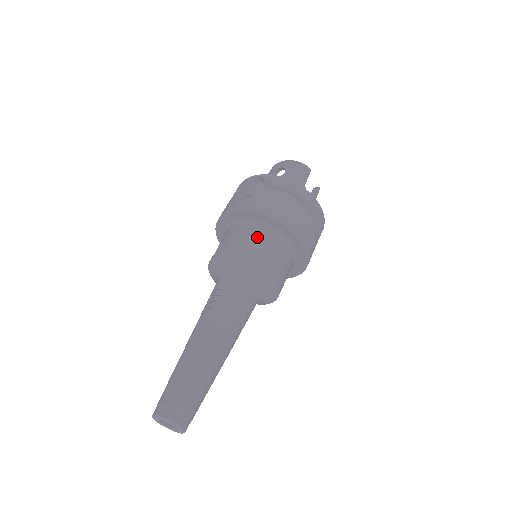
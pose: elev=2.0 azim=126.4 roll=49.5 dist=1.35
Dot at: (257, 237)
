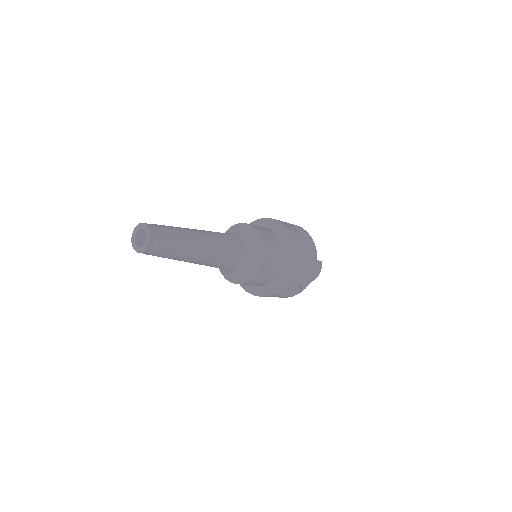
Dot at: occluded
